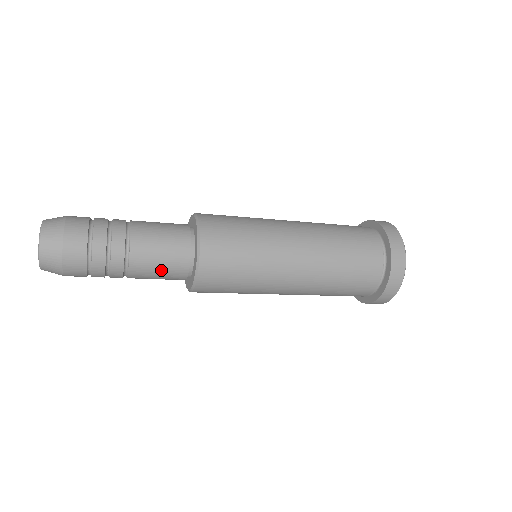
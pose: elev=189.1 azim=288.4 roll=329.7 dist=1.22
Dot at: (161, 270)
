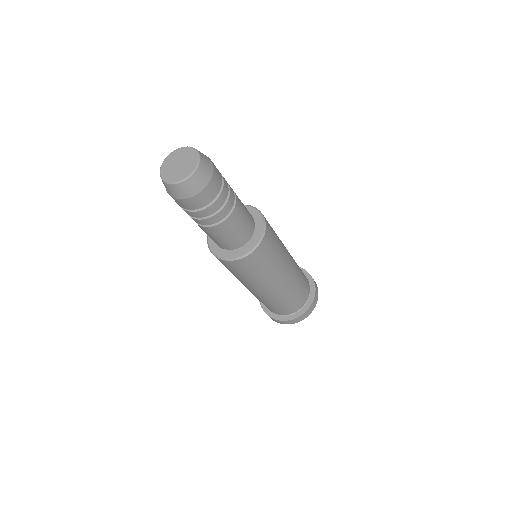
Dot at: (229, 237)
